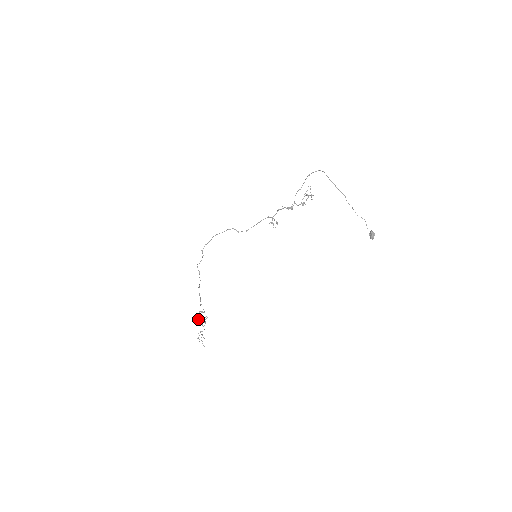
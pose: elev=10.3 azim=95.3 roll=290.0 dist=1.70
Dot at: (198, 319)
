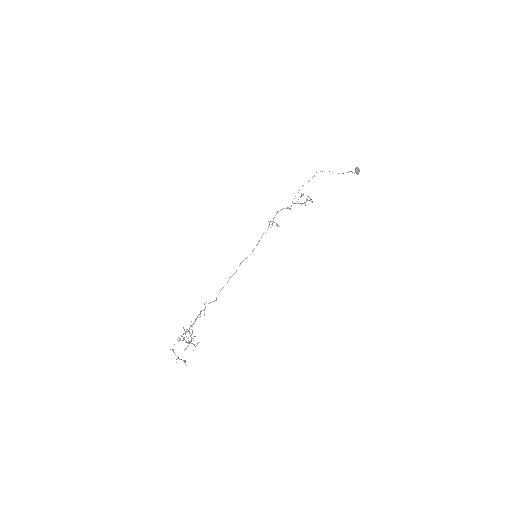
Dot at: occluded
